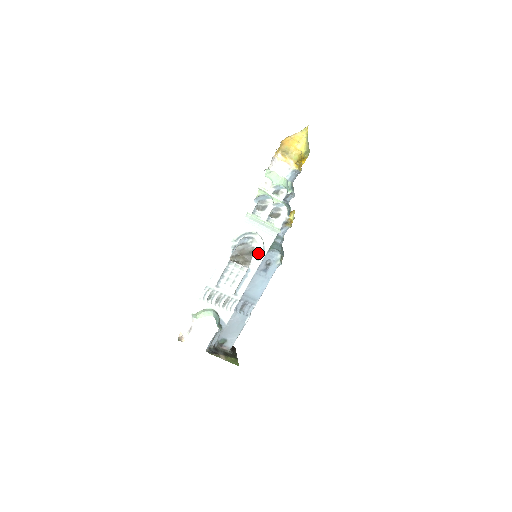
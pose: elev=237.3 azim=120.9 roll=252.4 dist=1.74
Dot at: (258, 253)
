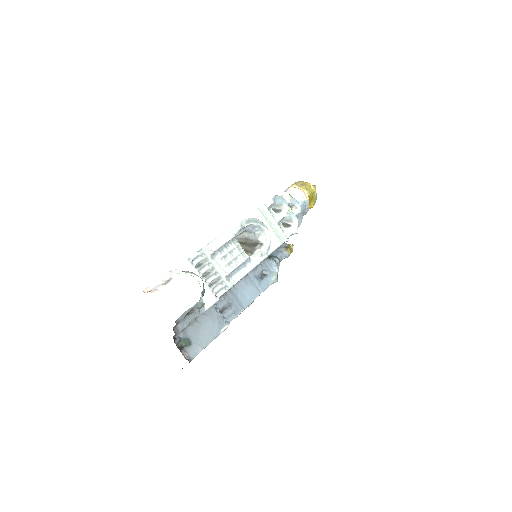
Dot at: (263, 248)
